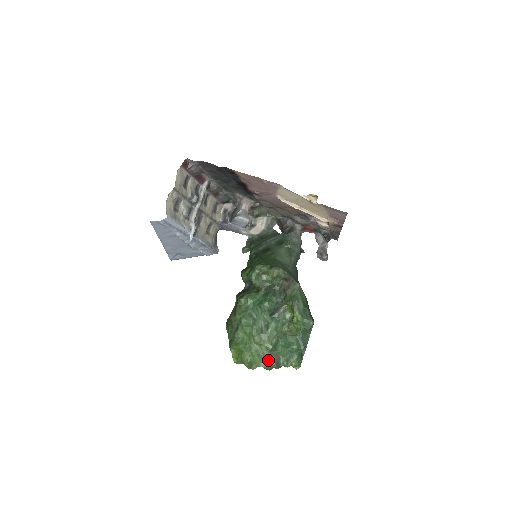
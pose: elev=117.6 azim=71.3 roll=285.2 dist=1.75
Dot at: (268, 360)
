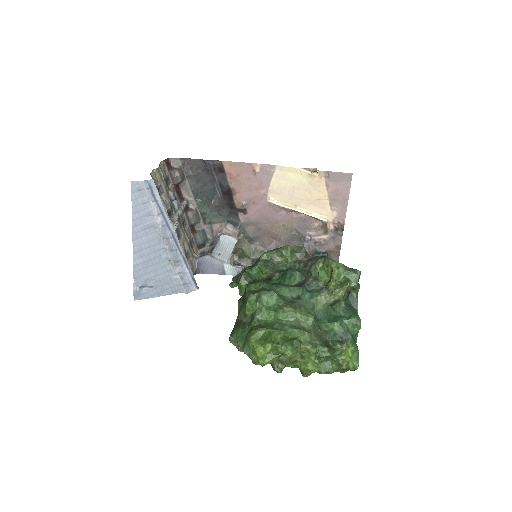
Dot at: (313, 338)
